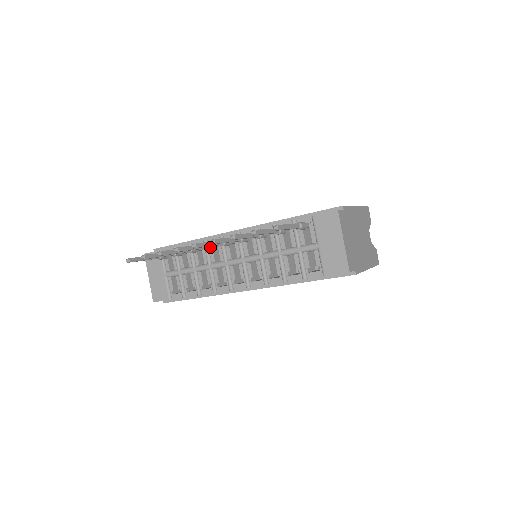
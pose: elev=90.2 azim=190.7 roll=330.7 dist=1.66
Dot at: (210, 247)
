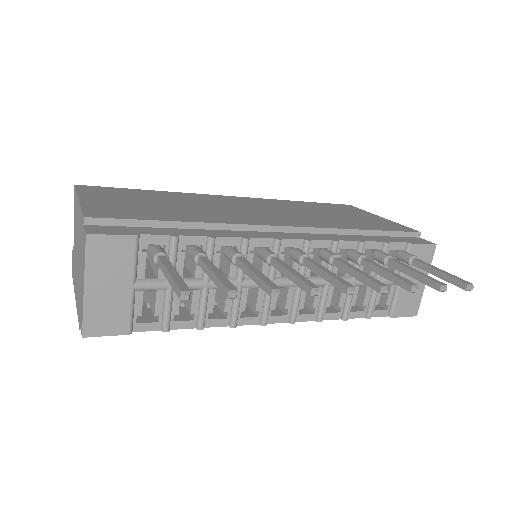
Dot at: occluded
